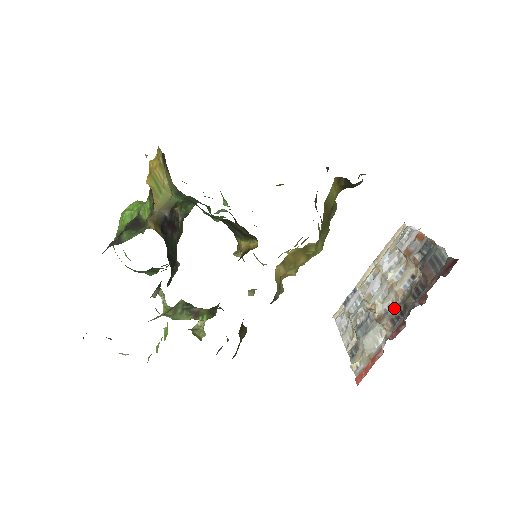
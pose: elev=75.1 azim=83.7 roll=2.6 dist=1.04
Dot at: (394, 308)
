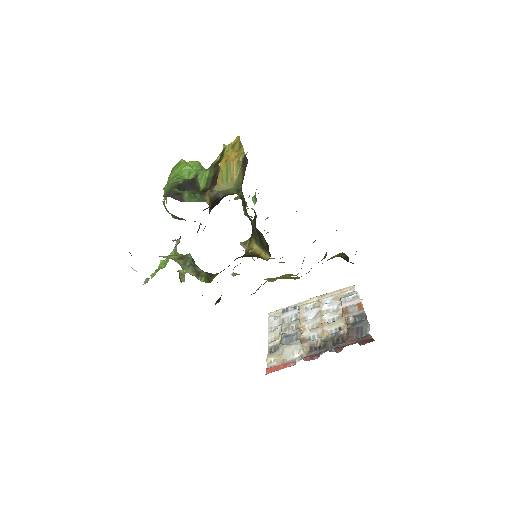
Dot at: (317, 341)
